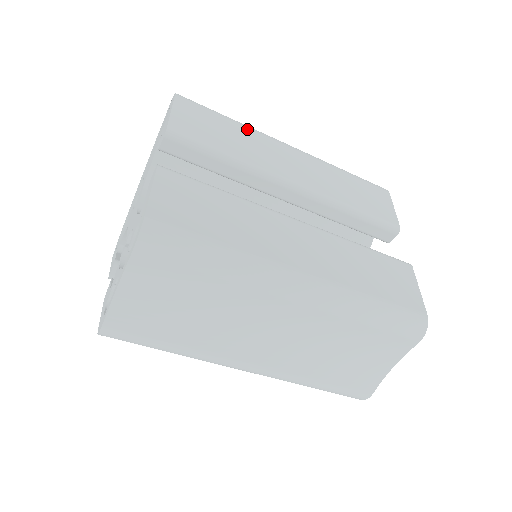
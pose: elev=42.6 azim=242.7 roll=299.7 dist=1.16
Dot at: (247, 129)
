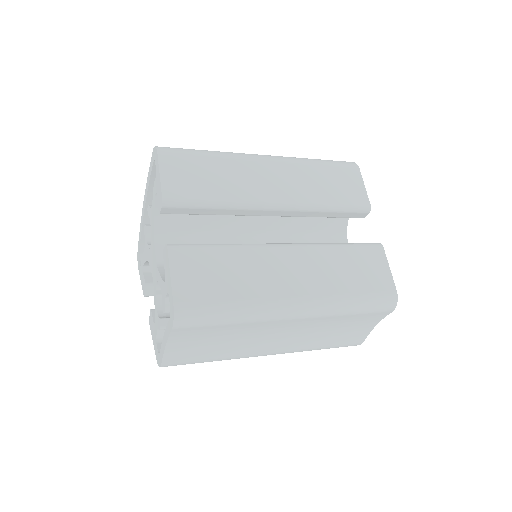
Dot at: (226, 160)
